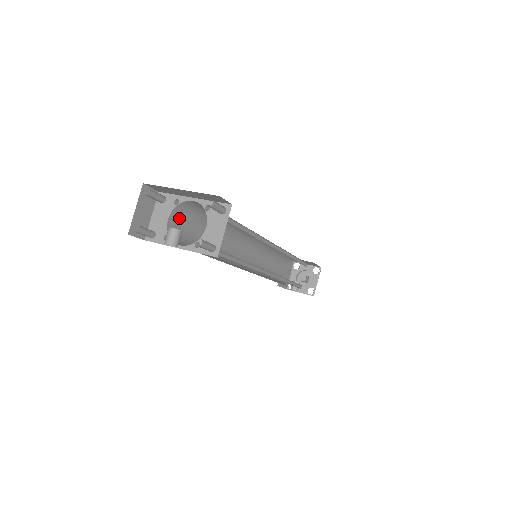
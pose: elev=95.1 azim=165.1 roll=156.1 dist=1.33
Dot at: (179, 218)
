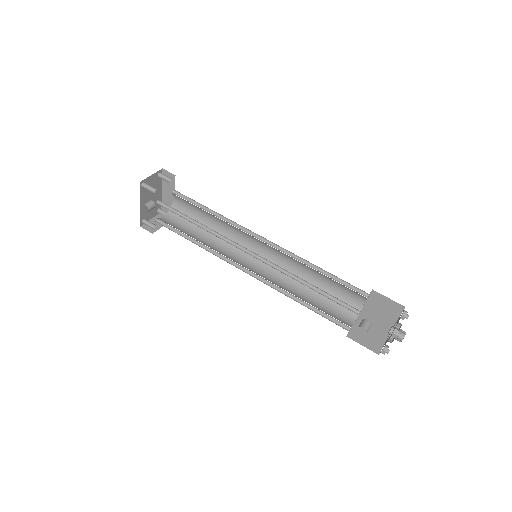
Dot at: (174, 219)
